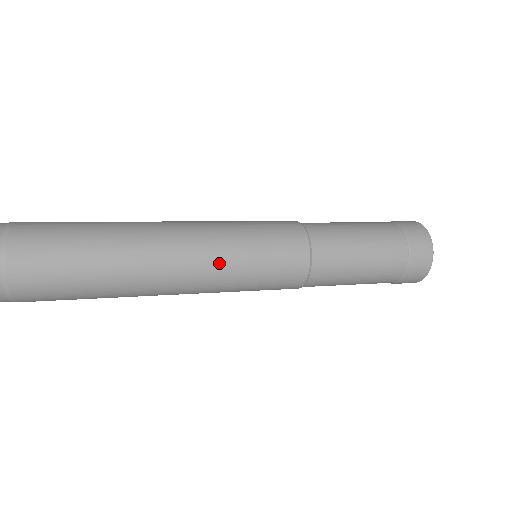
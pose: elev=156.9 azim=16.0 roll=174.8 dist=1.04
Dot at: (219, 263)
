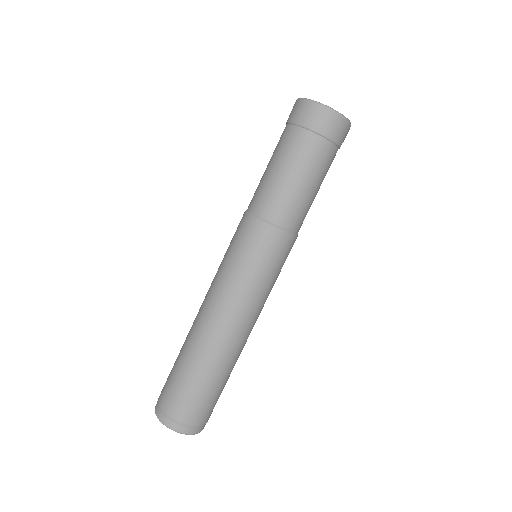
Dot at: (258, 302)
